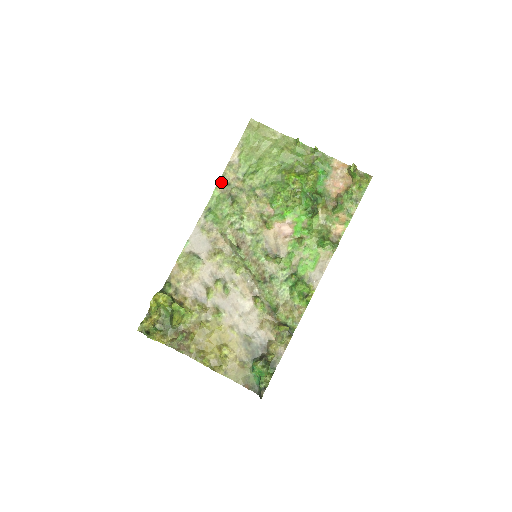
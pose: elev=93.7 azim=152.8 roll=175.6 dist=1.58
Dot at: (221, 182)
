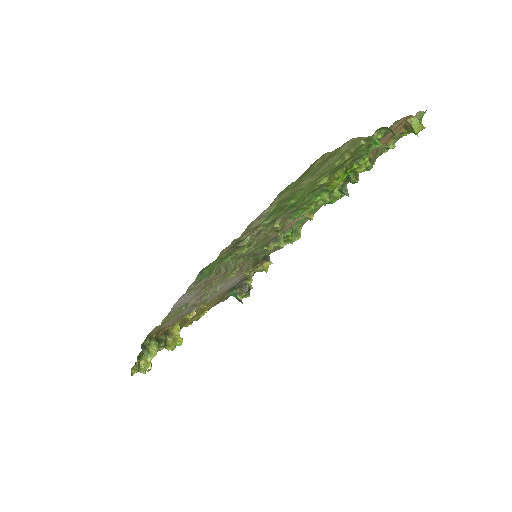
Dot at: (227, 248)
